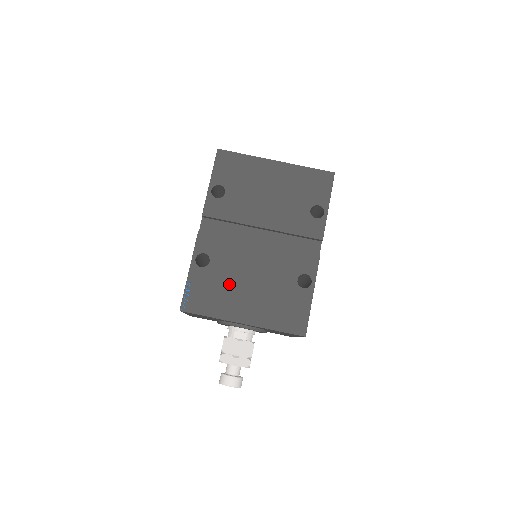
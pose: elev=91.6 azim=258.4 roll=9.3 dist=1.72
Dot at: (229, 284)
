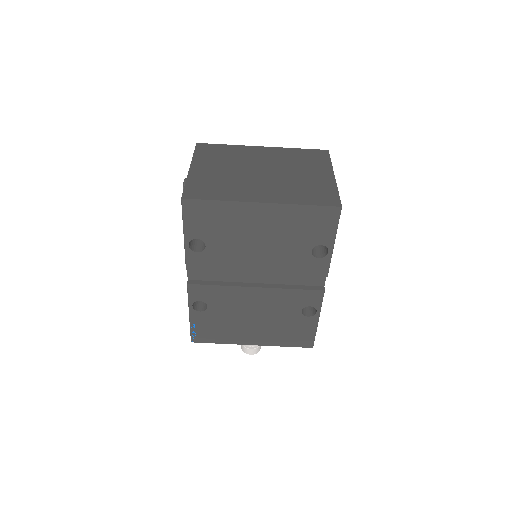
Dot at: (232, 321)
